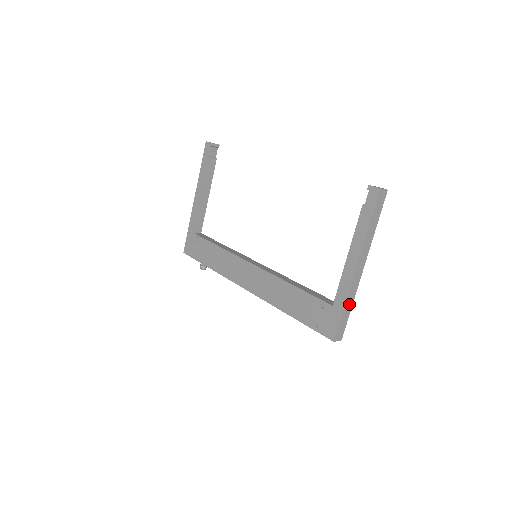
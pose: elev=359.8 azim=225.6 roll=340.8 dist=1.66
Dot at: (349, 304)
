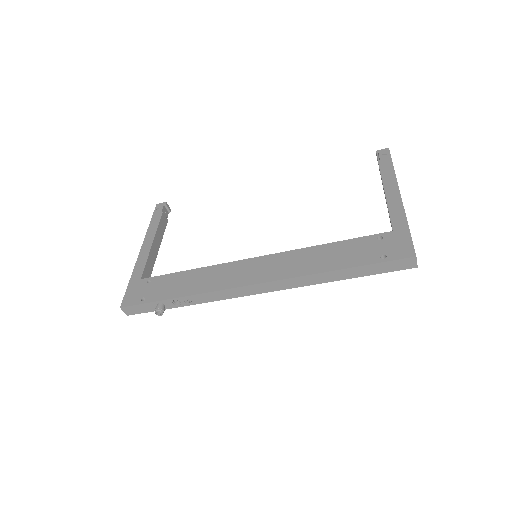
Dot at: occluded
